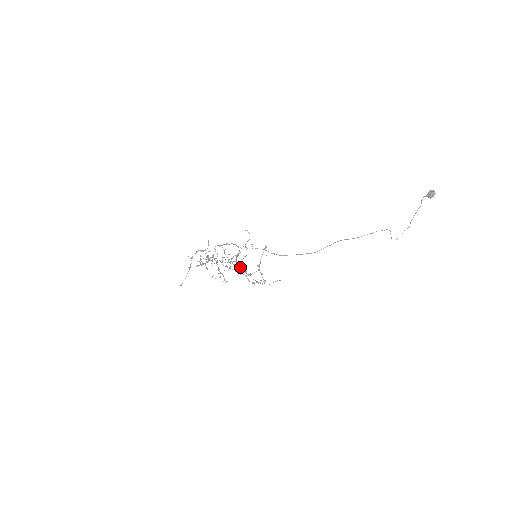
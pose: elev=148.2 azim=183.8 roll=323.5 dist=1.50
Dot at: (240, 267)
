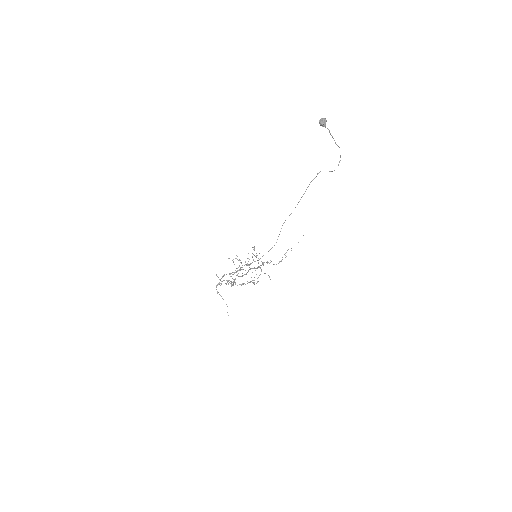
Dot at: occluded
